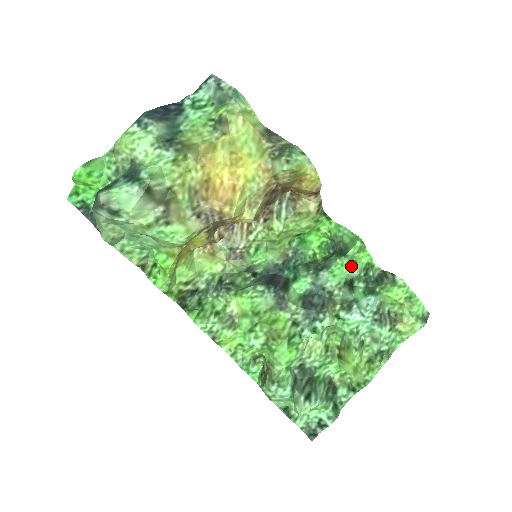
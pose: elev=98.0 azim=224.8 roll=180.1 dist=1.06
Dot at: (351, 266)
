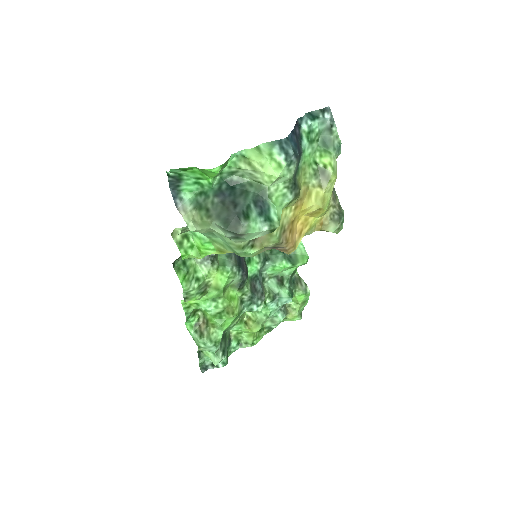
Dot at: (288, 268)
